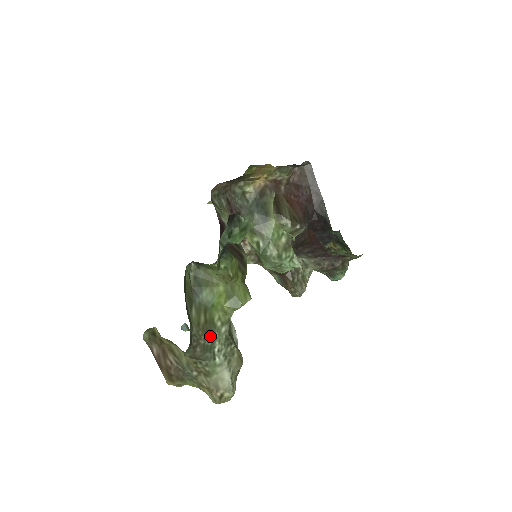
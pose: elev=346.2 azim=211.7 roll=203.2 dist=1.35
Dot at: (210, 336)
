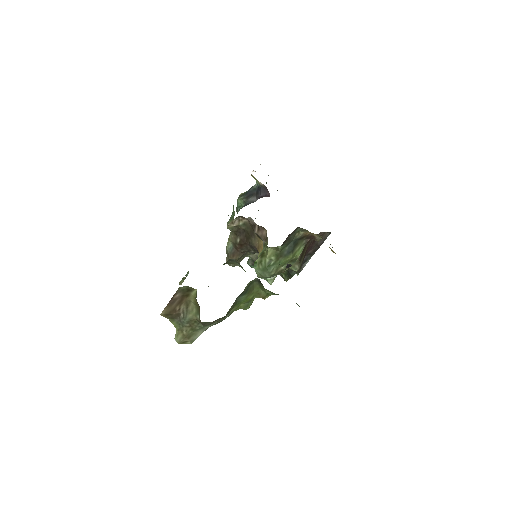
Dot at: occluded
